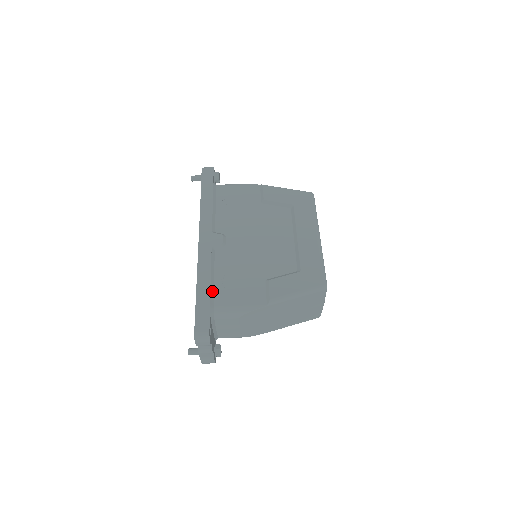
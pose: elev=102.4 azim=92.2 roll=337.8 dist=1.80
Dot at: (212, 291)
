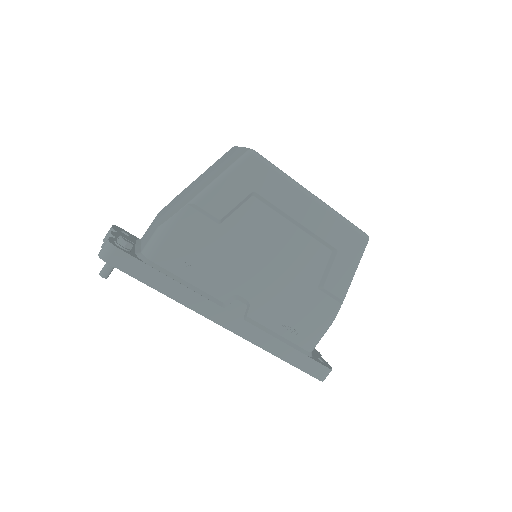
Dot at: (292, 345)
